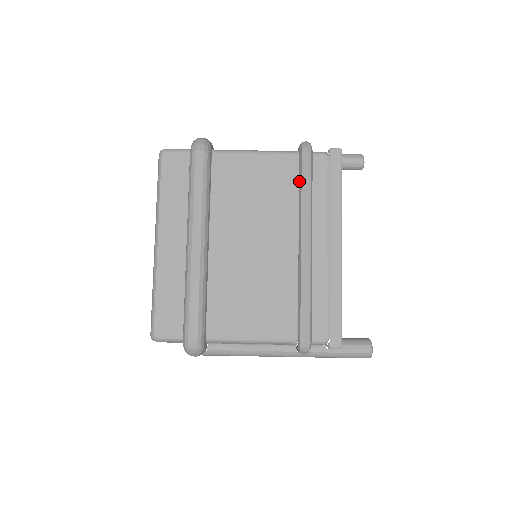
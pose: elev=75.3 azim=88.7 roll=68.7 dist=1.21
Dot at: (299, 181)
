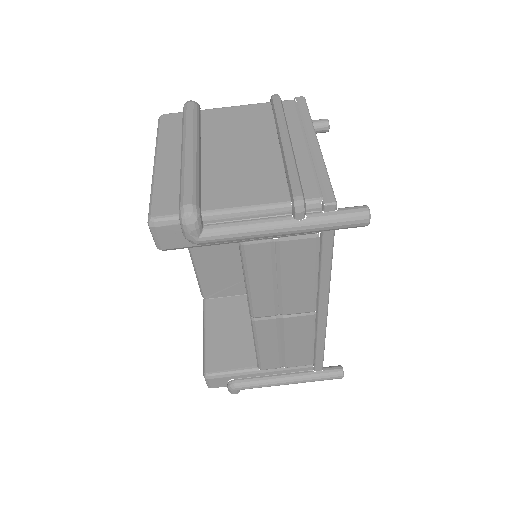
Dot at: (273, 113)
